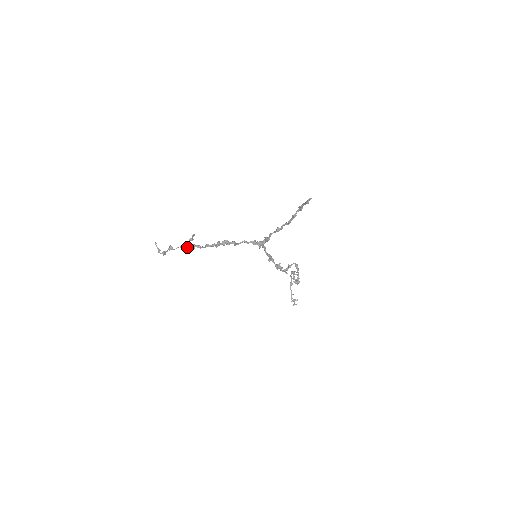
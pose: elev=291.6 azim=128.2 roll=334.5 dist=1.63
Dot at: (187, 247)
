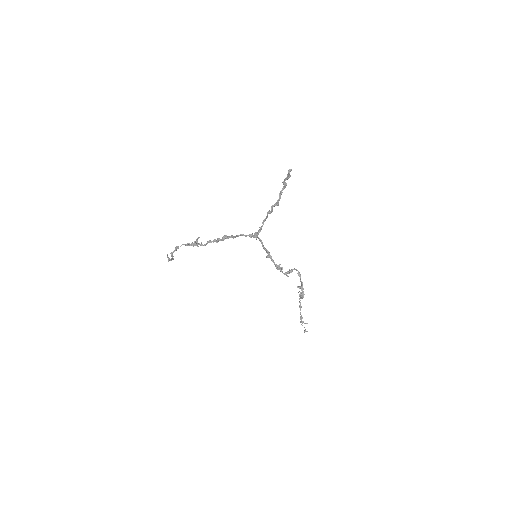
Dot at: (191, 245)
